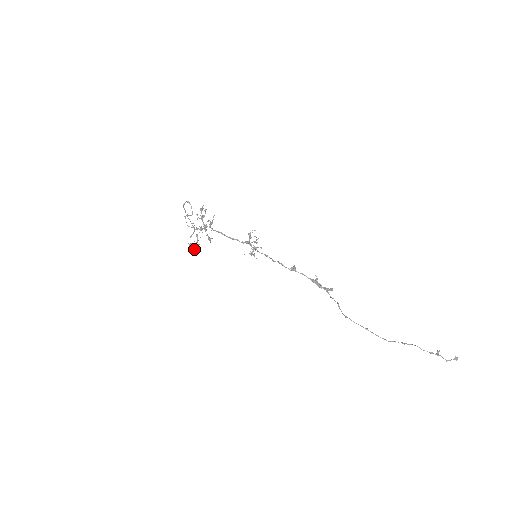
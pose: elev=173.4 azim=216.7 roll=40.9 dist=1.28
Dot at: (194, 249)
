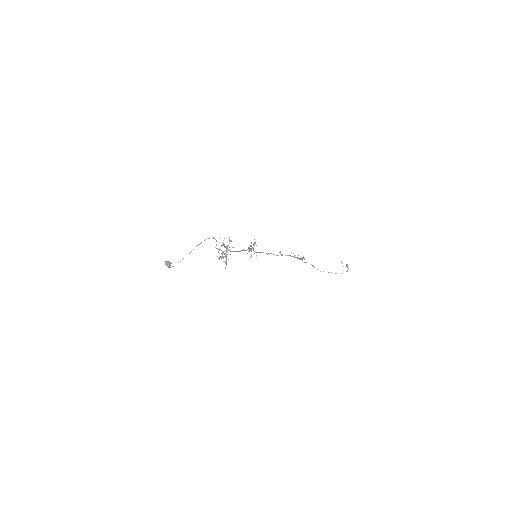
Dot at: occluded
